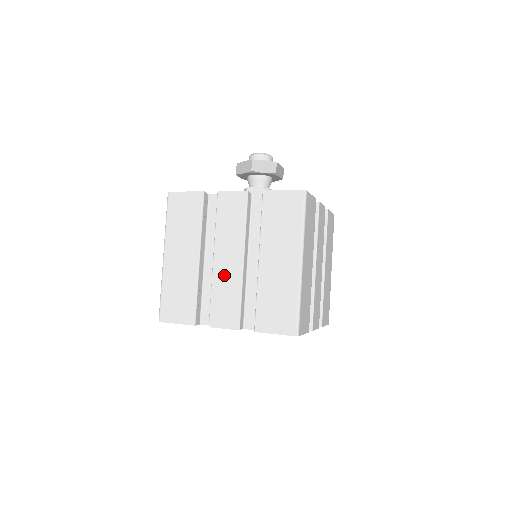
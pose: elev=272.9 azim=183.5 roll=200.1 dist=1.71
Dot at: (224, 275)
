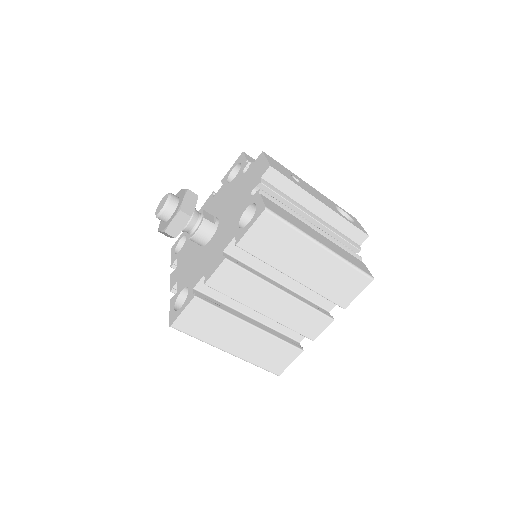
Dot at: occluded
